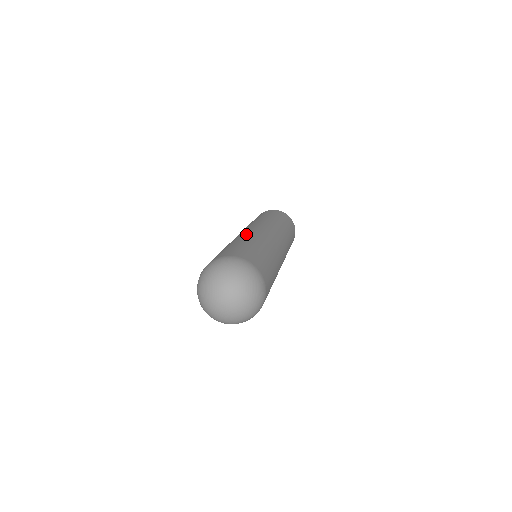
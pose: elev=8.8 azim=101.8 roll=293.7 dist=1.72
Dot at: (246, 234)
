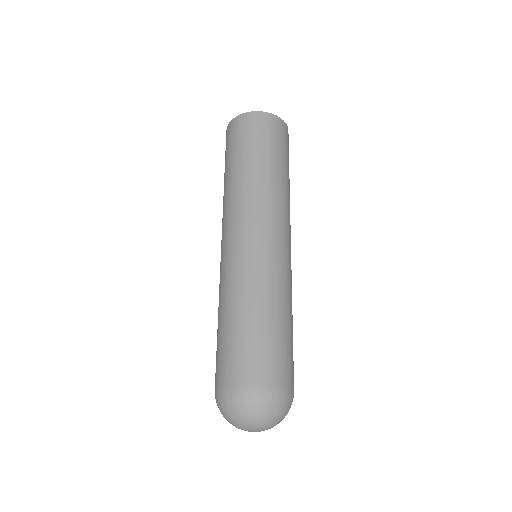
Dot at: (251, 271)
